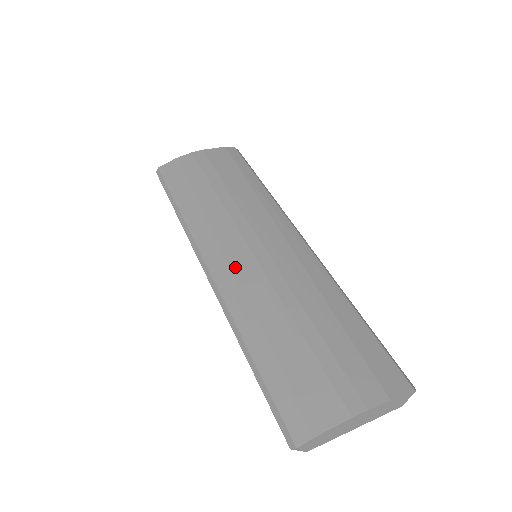
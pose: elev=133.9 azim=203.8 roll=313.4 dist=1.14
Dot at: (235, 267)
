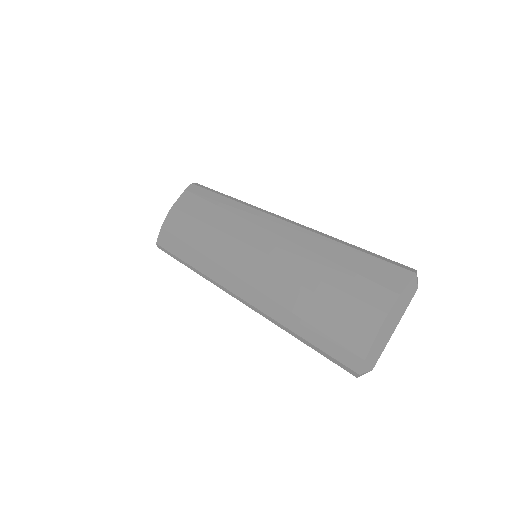
Dot at: (246, 278)
